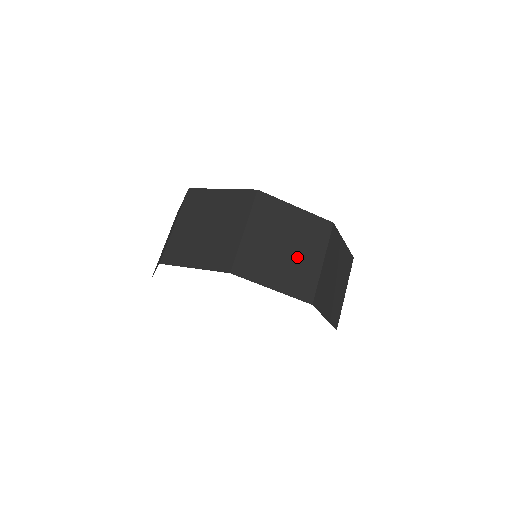
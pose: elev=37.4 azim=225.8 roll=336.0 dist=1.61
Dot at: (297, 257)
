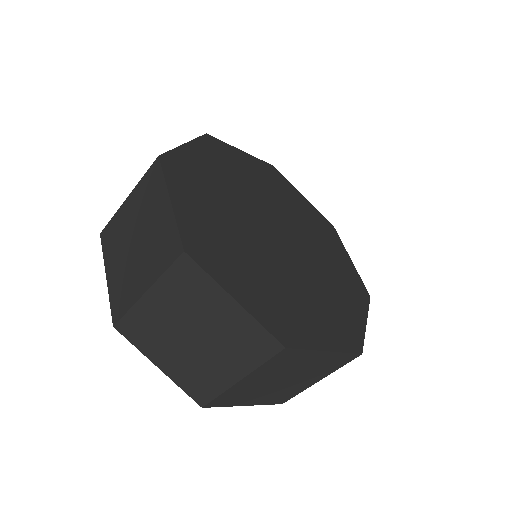
Dot at: (292, 384)
